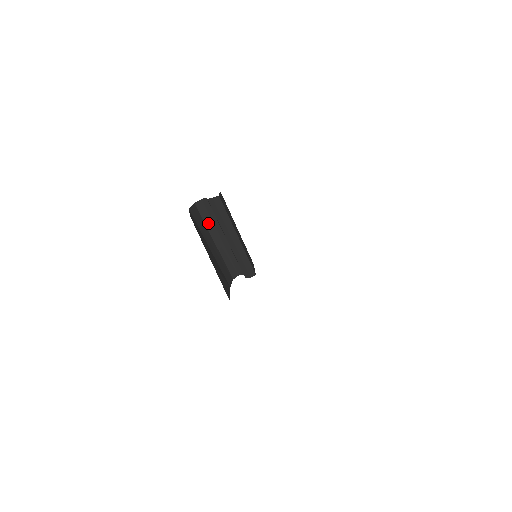
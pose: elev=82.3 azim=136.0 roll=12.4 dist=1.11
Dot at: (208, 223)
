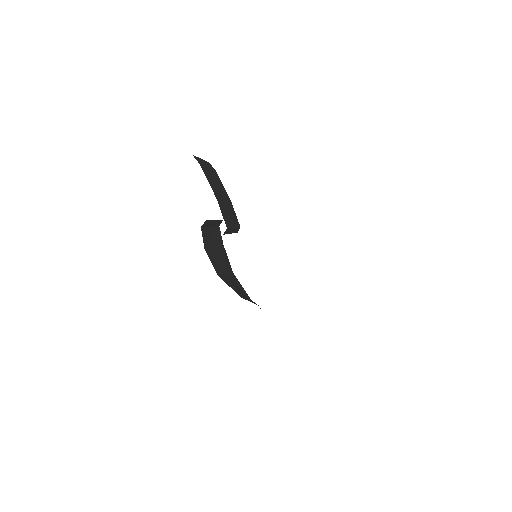
Dot at: (208, 224)
